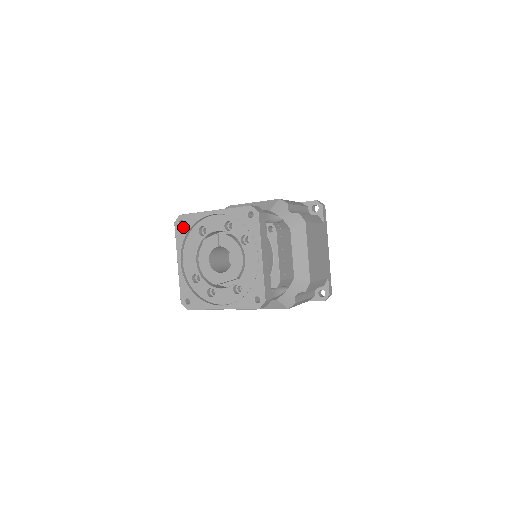
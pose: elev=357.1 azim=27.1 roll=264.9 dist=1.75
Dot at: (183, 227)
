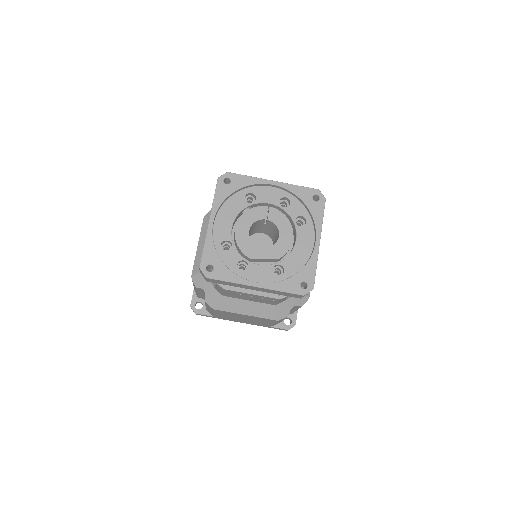
Dot at: (229, 186)
